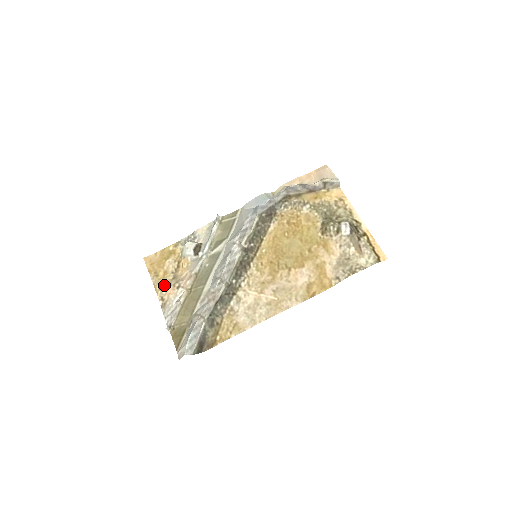
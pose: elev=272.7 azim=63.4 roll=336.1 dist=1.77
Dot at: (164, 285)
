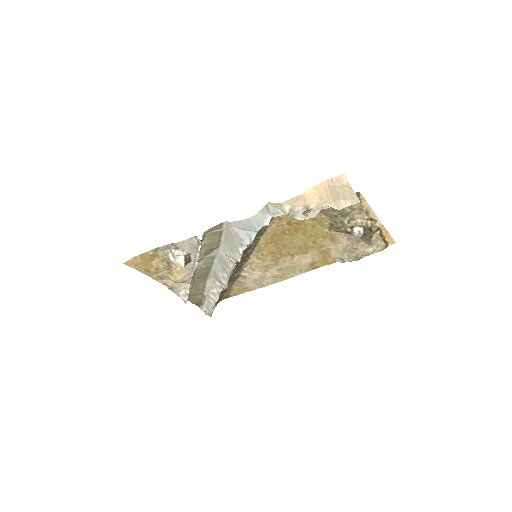
Dot at: (162, 277)
